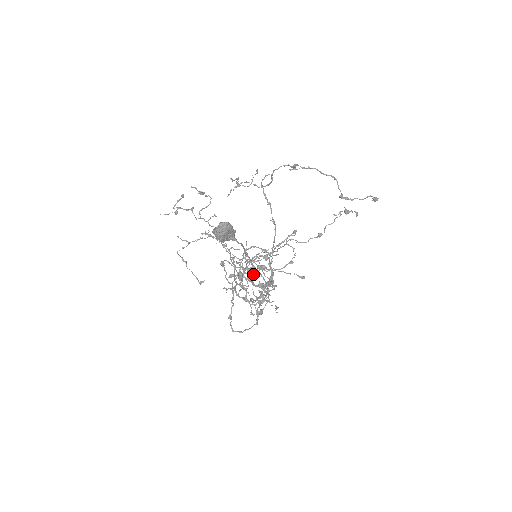
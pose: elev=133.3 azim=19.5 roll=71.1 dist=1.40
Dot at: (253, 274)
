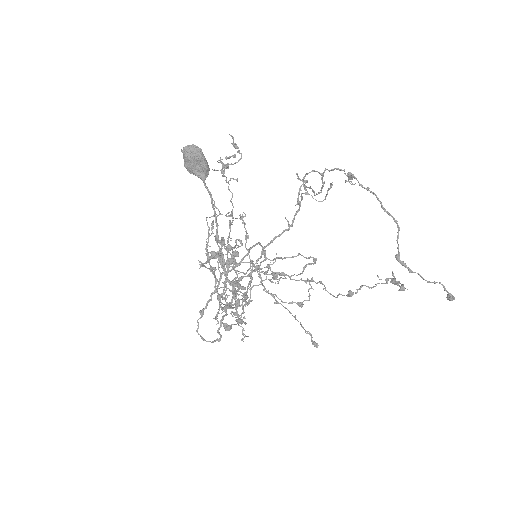
Dot at: (229, 261)
